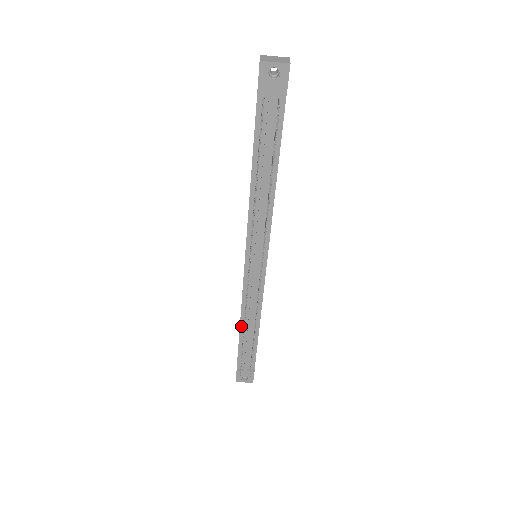
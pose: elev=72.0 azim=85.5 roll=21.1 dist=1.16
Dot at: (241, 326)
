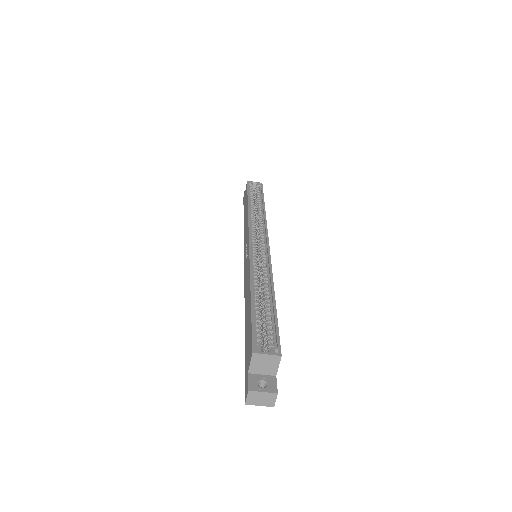
Dot at: occluded
